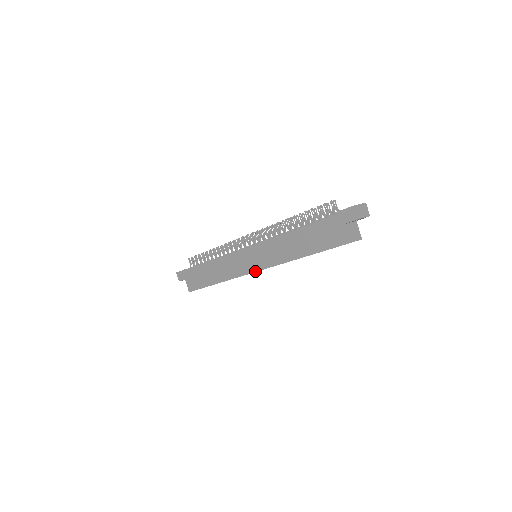
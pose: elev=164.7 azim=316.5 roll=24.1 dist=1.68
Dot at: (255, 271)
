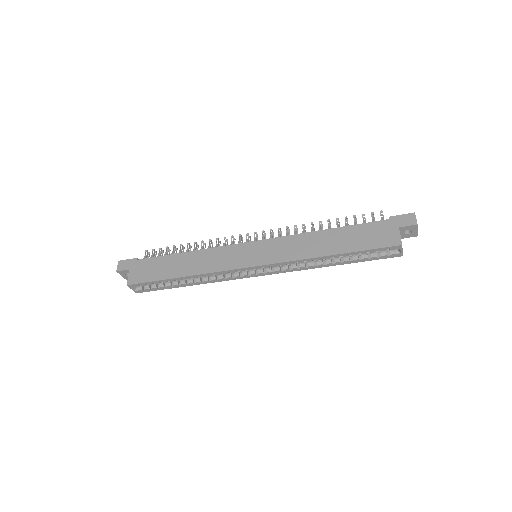
Dot at: (254, 265)
